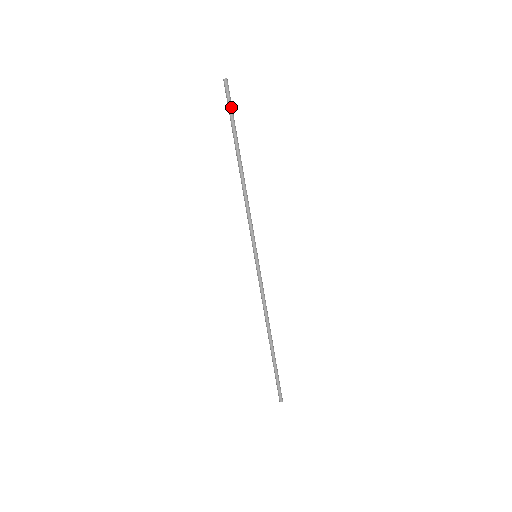
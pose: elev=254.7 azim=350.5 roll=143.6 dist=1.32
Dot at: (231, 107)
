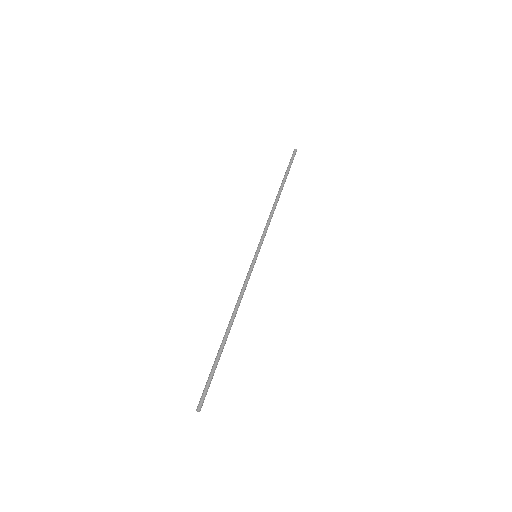
Dot at: (291, 162)
